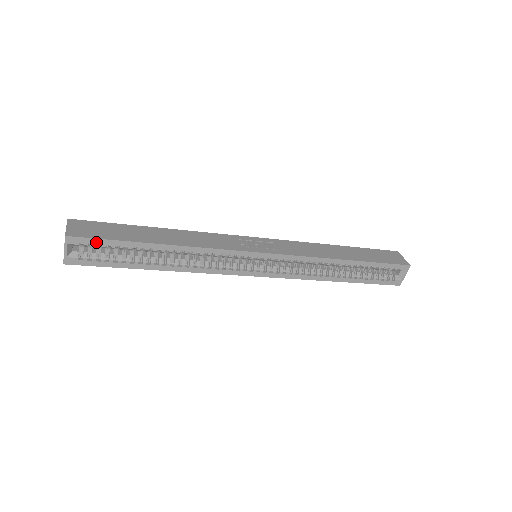
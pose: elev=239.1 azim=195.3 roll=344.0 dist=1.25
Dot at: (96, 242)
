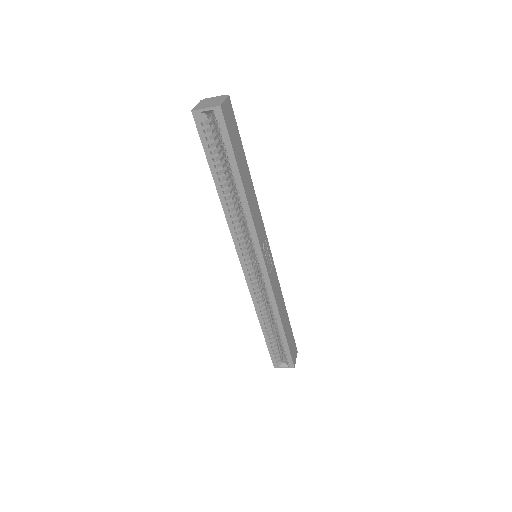
Dot at: (224, 132)
